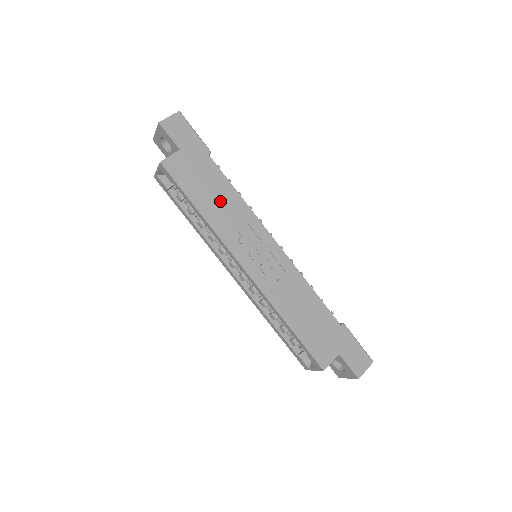
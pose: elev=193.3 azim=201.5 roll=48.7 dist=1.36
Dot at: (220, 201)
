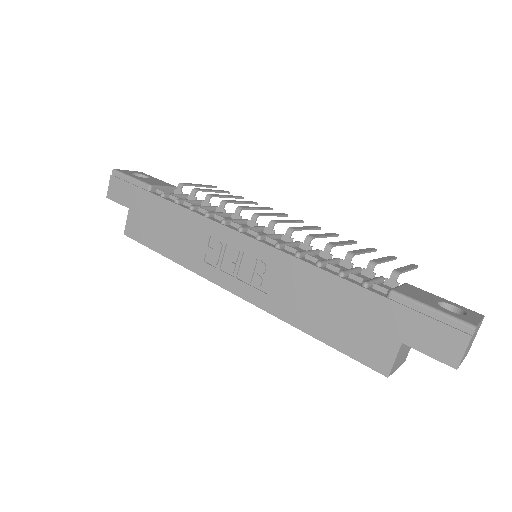
Dot at: (178, 233)
